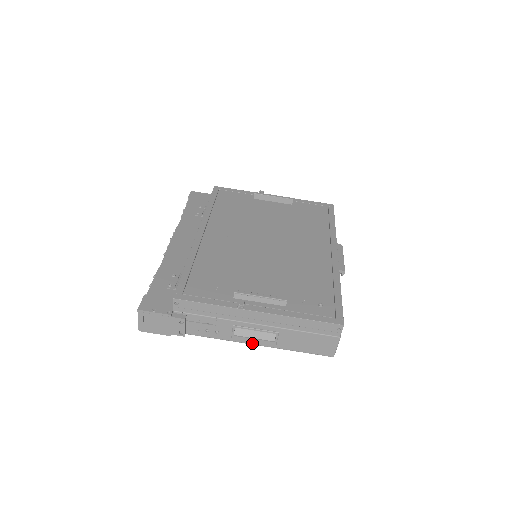
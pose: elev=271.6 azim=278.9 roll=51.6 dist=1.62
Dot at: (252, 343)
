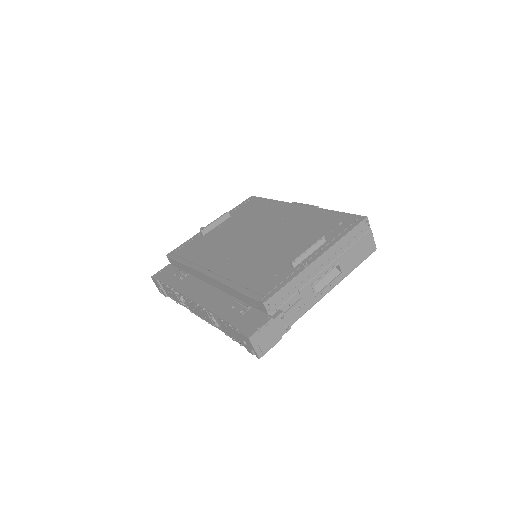
Dot at: (330, 289)
